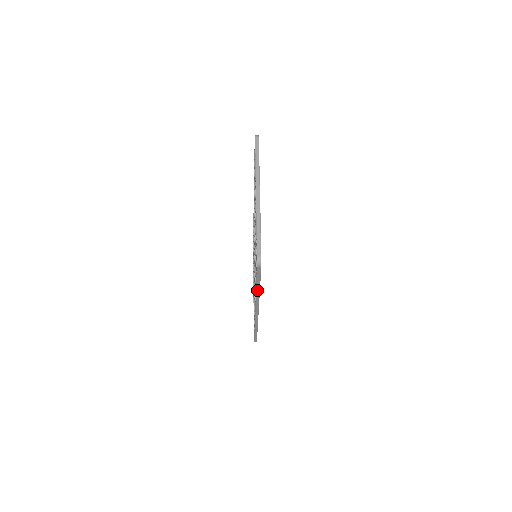
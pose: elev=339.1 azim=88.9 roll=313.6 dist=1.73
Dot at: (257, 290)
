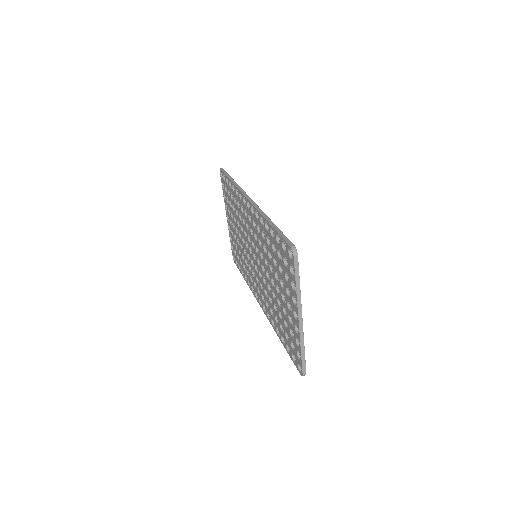
Dot at: occluded
